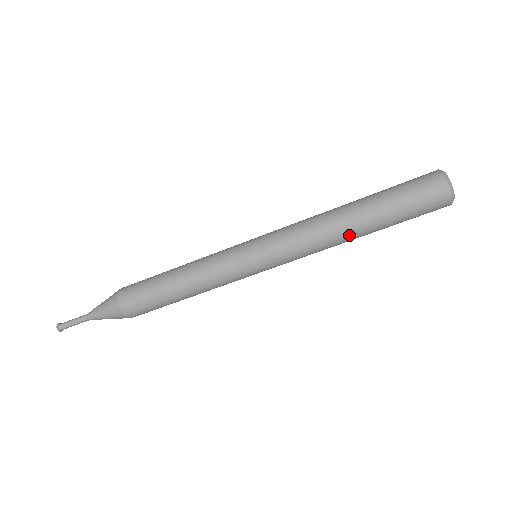
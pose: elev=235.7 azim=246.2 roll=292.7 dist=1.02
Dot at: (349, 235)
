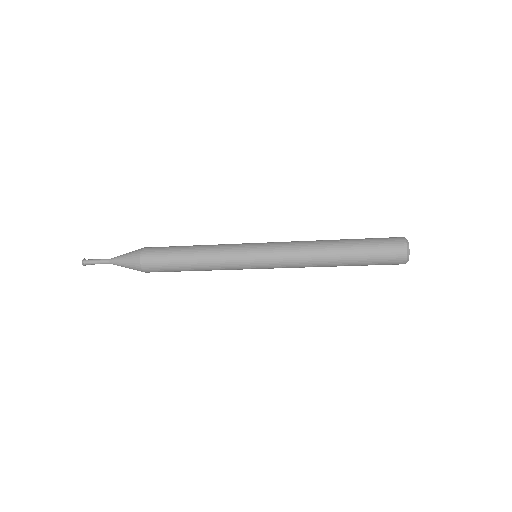
Dot at: (328, 263)
